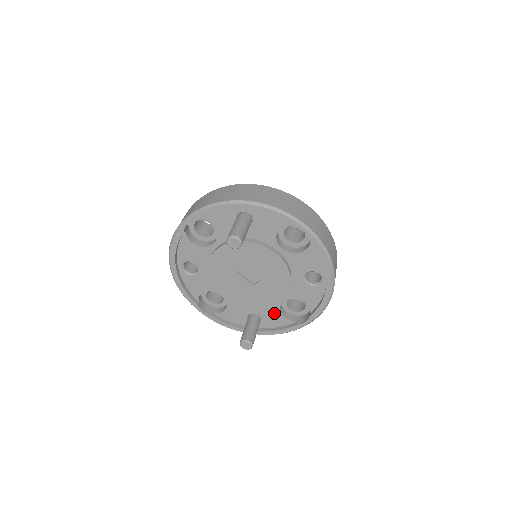
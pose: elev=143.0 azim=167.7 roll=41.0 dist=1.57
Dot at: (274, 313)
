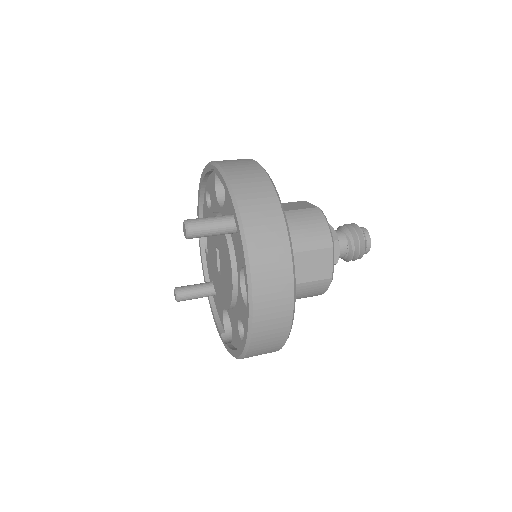
Dot at: occluded
